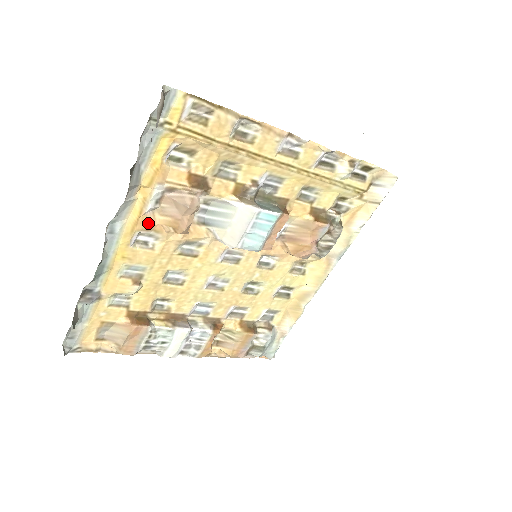
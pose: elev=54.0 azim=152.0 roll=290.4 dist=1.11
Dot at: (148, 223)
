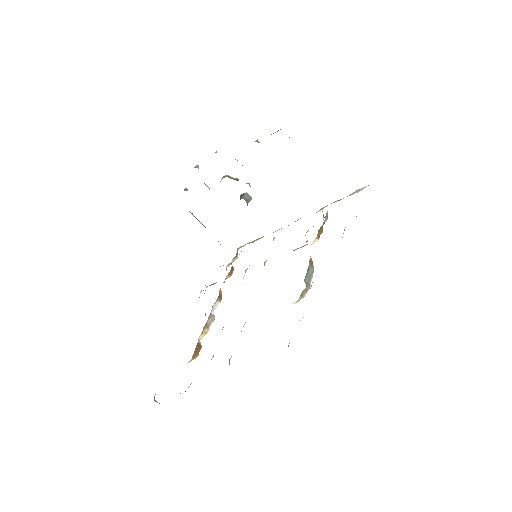
Dot at: occluded
